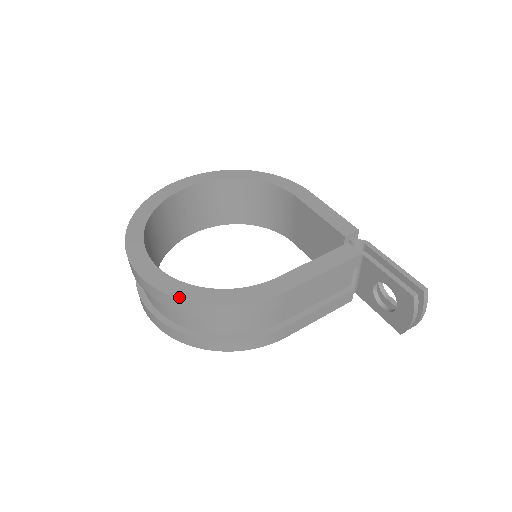
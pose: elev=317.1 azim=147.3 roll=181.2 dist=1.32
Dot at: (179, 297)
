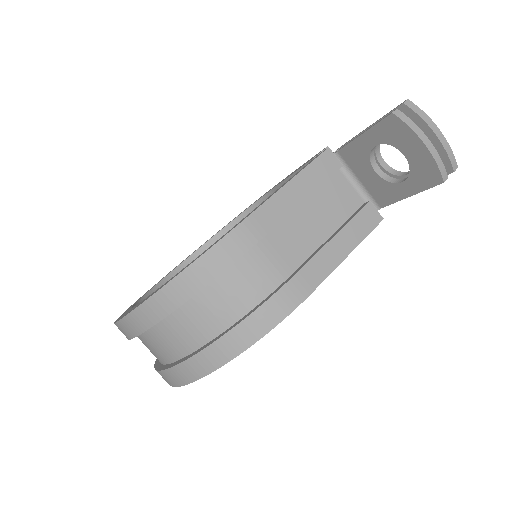
Dot at: (143, 302)
